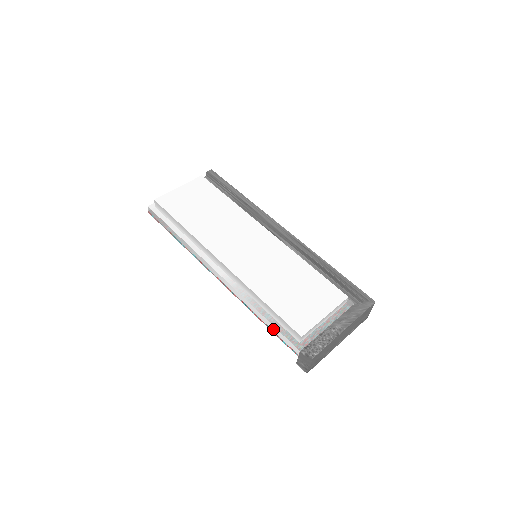
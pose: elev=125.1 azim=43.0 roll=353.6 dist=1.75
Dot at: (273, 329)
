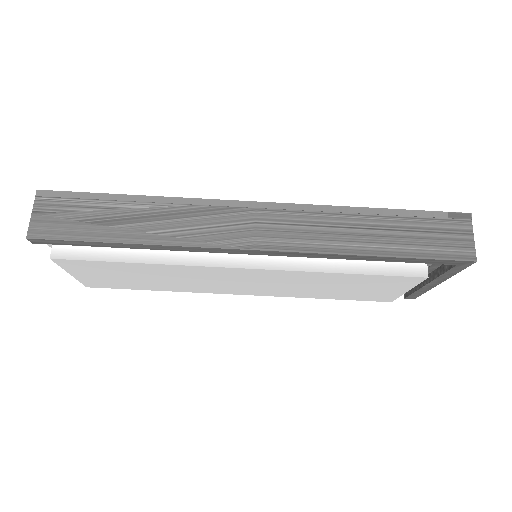
Dot at: occluded
